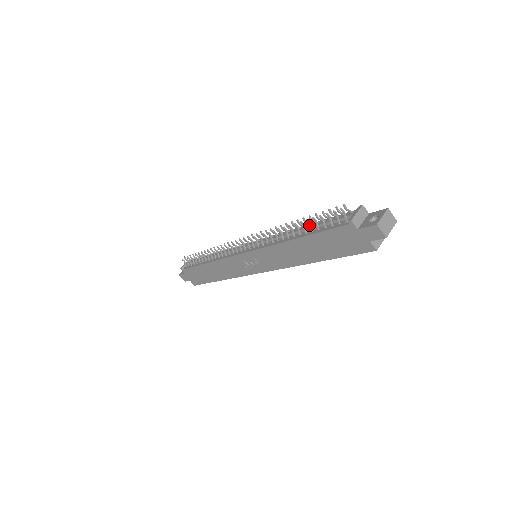
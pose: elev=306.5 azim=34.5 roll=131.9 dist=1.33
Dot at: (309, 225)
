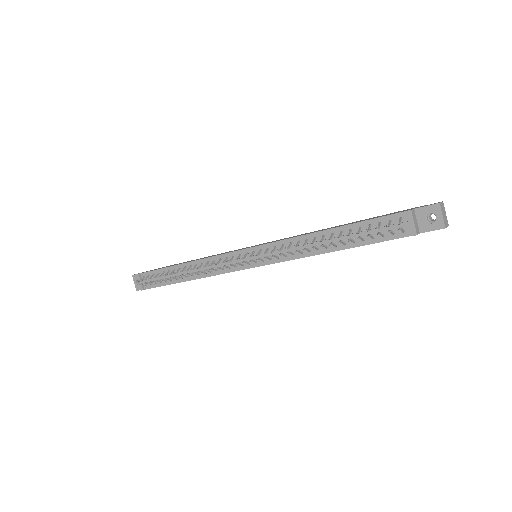
Dot at: (350, 241)
